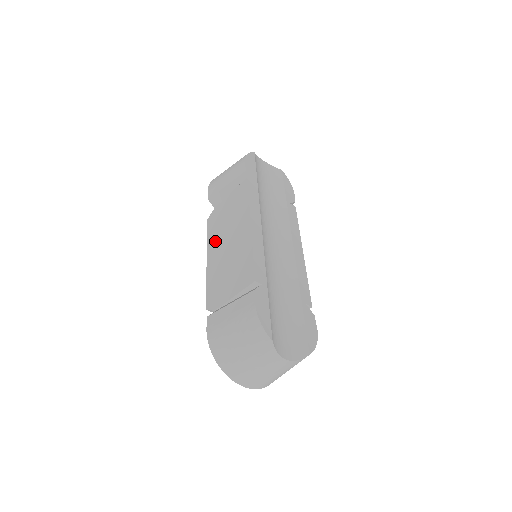
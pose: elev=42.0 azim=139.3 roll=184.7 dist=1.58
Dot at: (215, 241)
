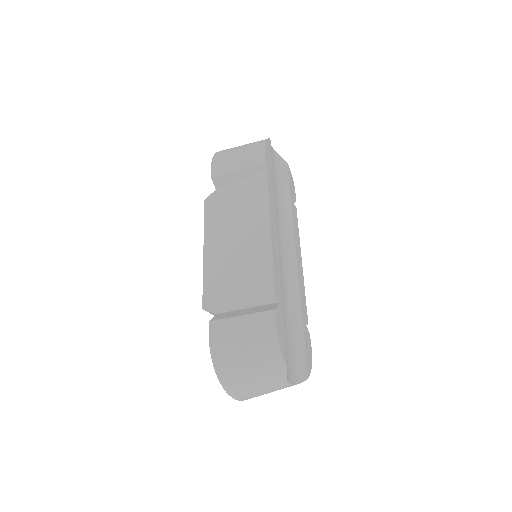
Dot at: (217, 231)
